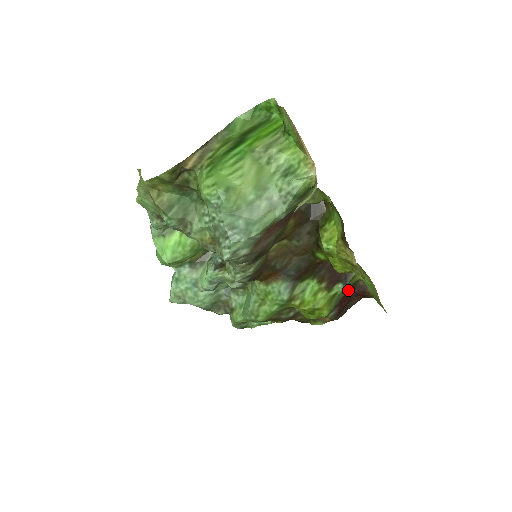
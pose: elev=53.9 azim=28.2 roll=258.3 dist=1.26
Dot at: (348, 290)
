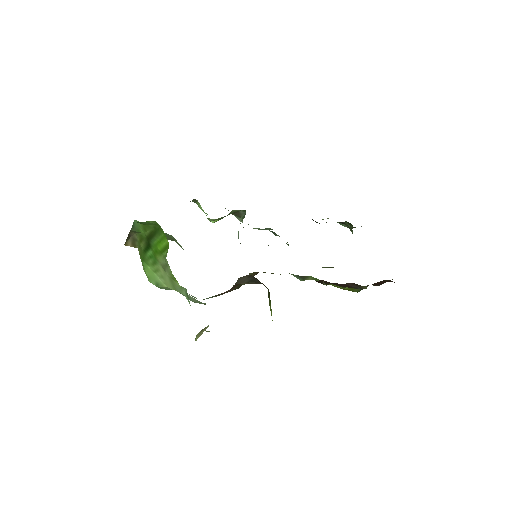
Dot at: occluded
